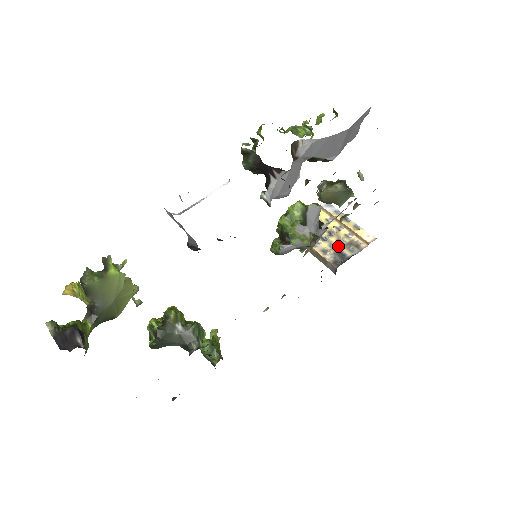
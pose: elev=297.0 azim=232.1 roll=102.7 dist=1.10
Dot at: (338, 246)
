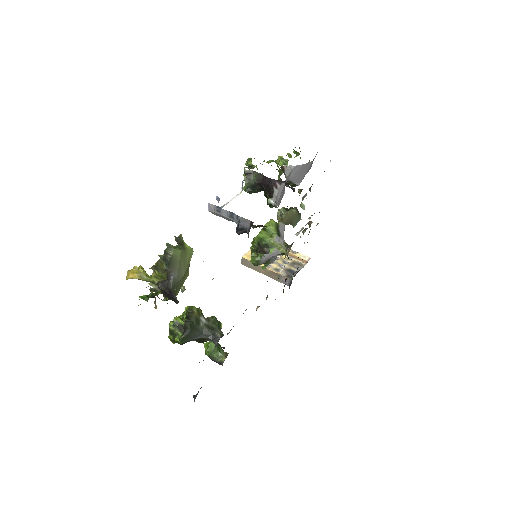
Dot at: (285, 266)
